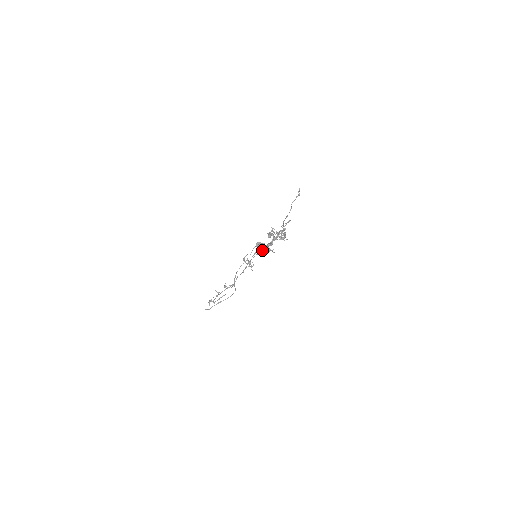
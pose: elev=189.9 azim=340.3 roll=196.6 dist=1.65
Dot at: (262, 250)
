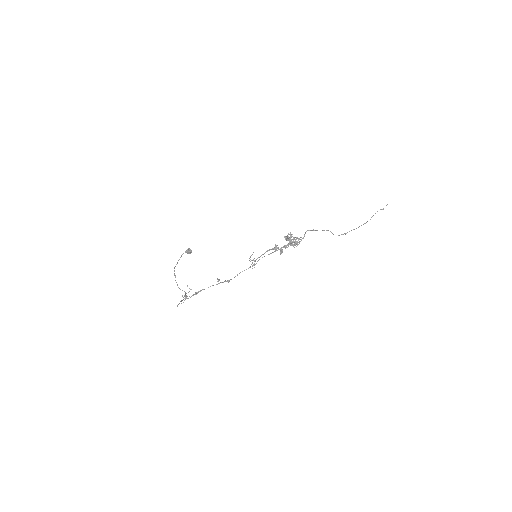
Dot at: (277, 250)
